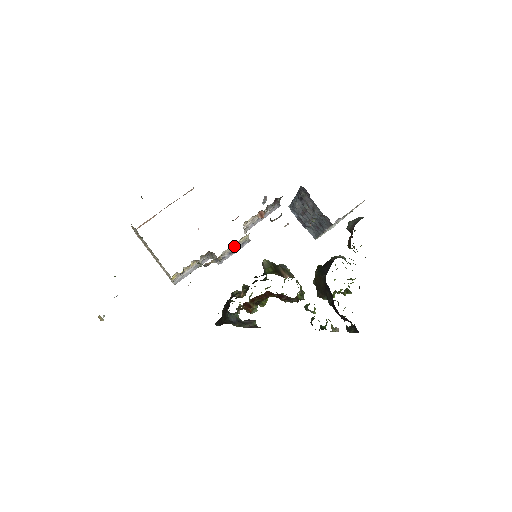
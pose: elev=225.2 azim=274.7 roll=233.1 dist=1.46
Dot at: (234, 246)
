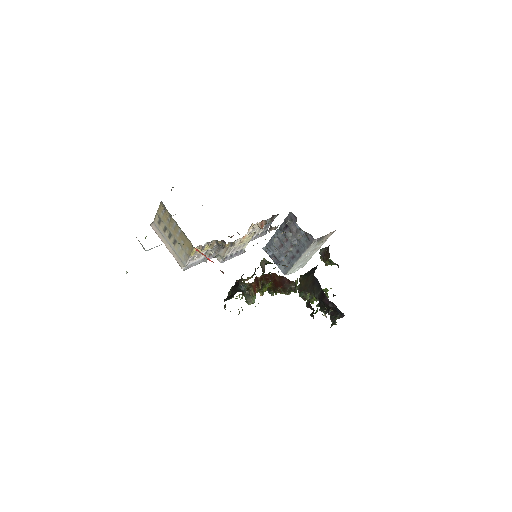
Dot at: (240, 243)
